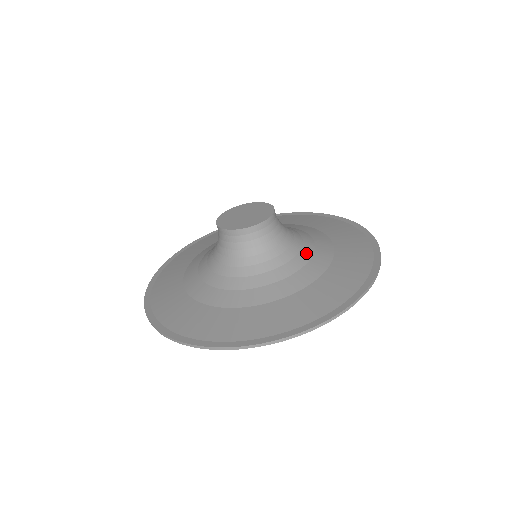
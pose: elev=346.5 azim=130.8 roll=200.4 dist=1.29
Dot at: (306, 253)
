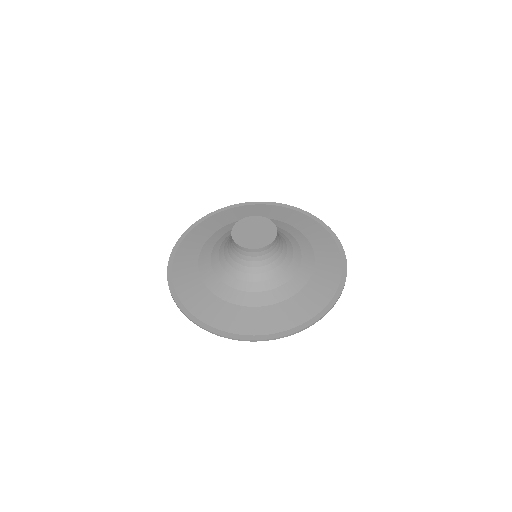
Dot at: (296, 246)
